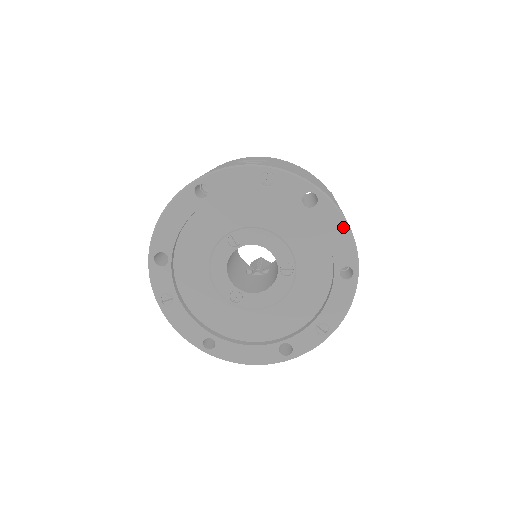
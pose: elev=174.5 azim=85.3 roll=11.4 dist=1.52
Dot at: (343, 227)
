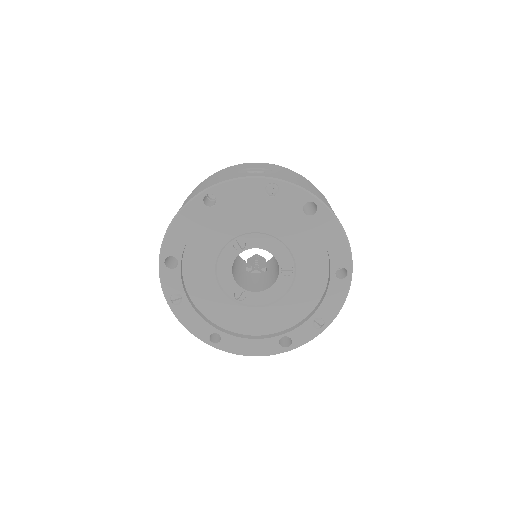
Dot at: (339, 233)
